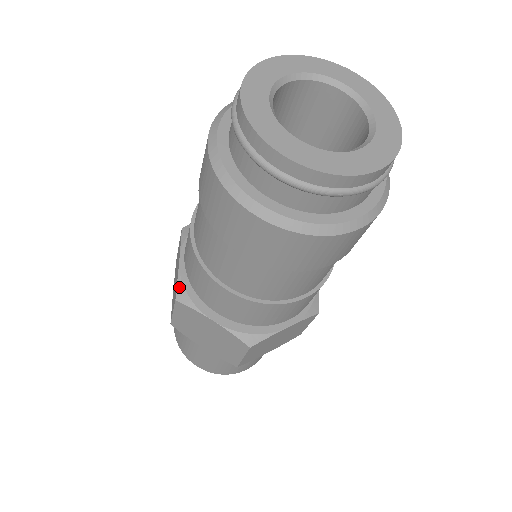
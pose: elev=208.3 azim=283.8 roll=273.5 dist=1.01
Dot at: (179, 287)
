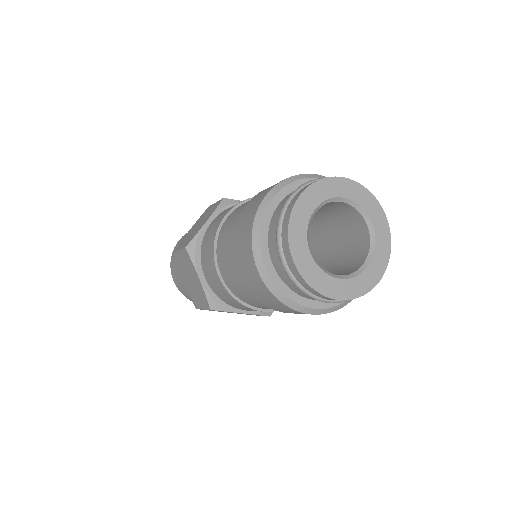
Dot at: (193, 241)
